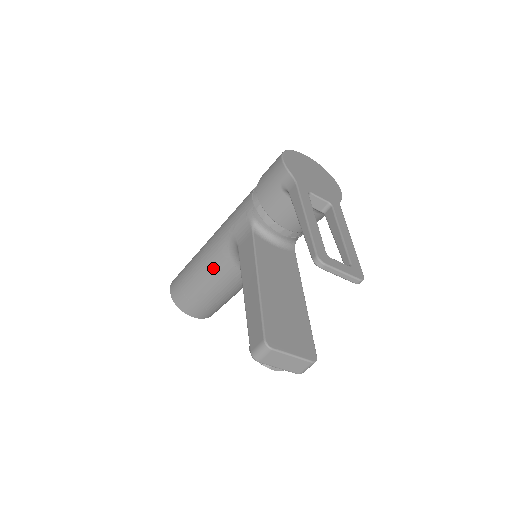
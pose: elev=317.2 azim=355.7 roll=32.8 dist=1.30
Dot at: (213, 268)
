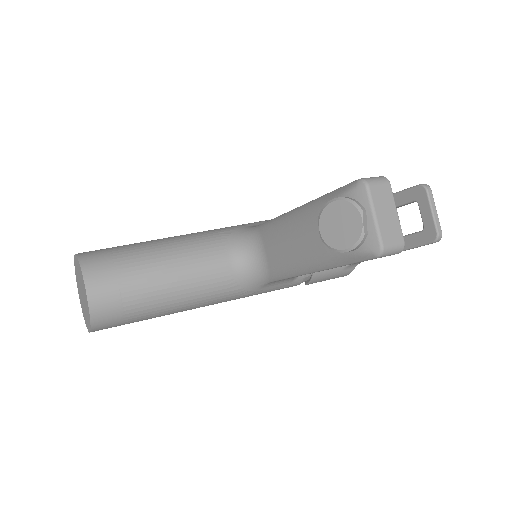
Dot at: (193, 242)
